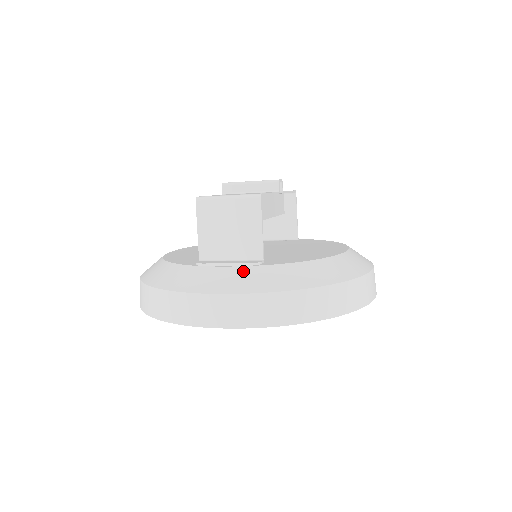
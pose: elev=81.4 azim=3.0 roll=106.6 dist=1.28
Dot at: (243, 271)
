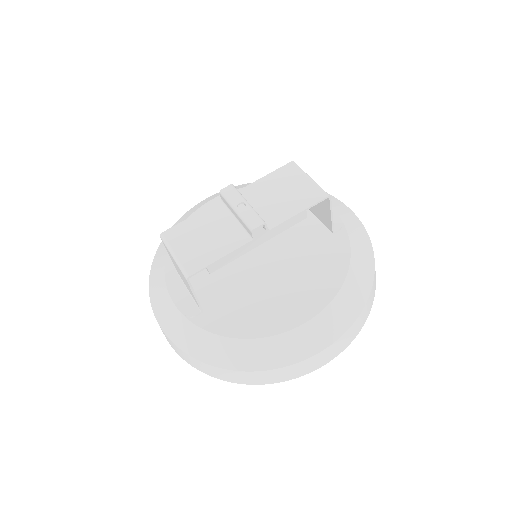
Dot at: (178, 318)
